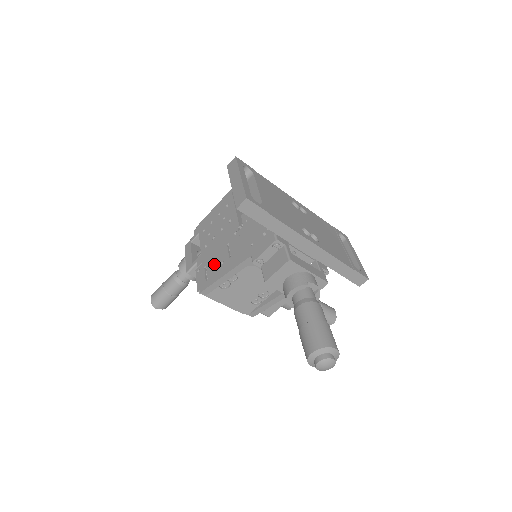
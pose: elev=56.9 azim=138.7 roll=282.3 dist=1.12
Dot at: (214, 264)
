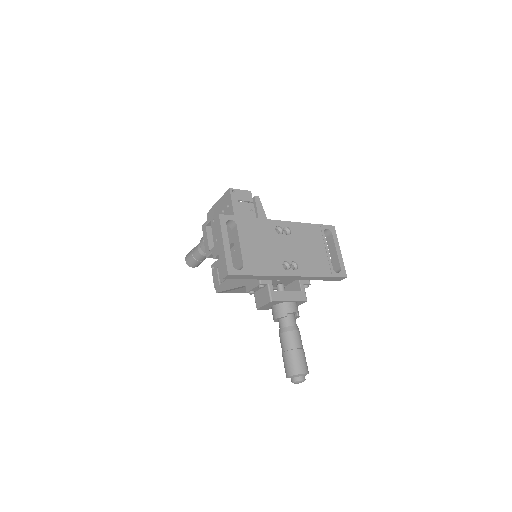
Dot at: occluded
